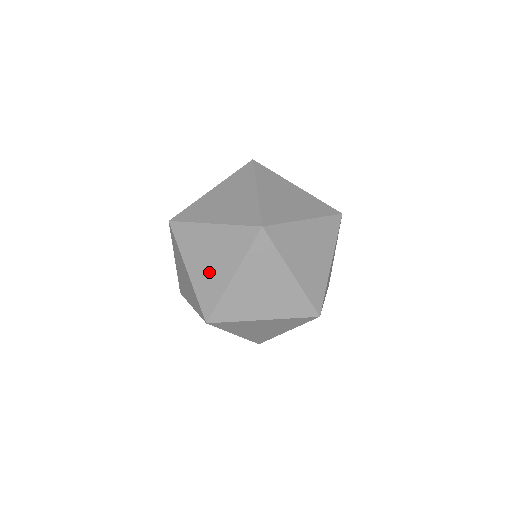
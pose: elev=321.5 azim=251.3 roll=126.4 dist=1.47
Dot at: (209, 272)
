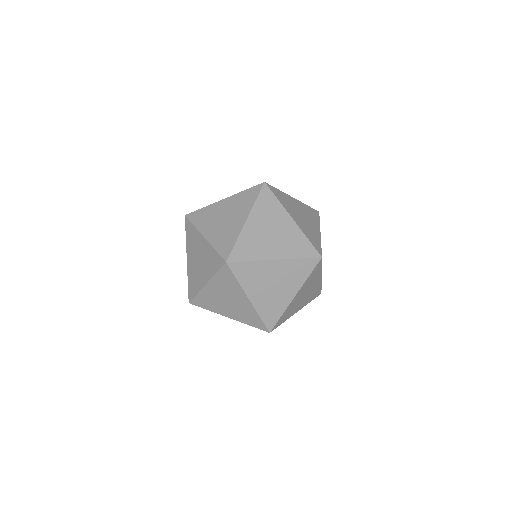
Dot at: (224, 228)
